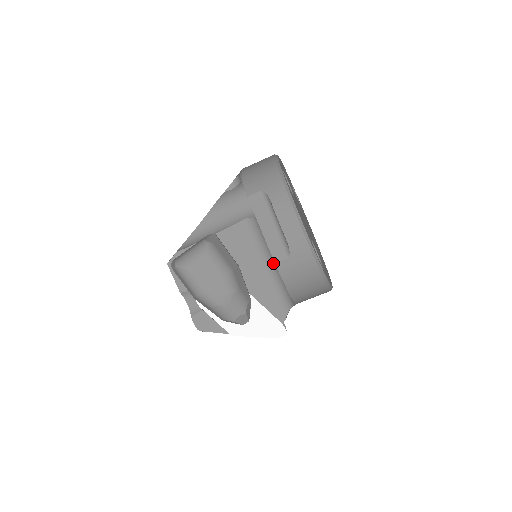
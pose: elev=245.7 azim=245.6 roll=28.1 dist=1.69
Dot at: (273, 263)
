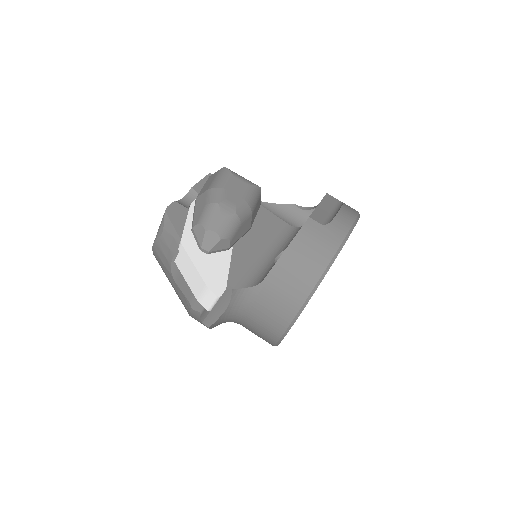
Dot at: (276, 254)
